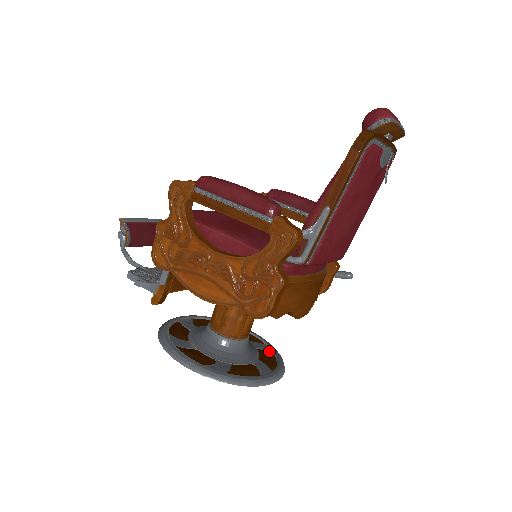
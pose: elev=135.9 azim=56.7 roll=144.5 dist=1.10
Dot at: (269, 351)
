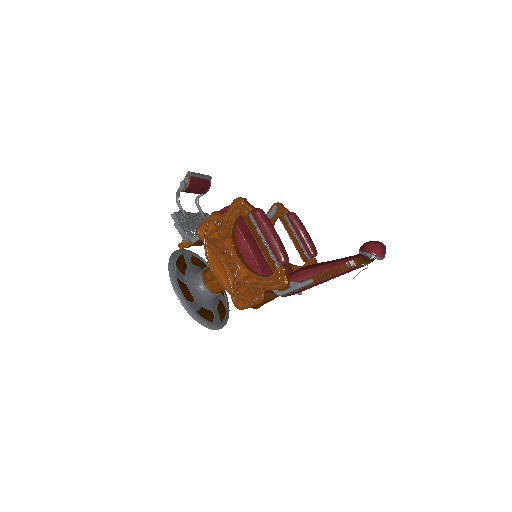
Dot at: (225, 304)
